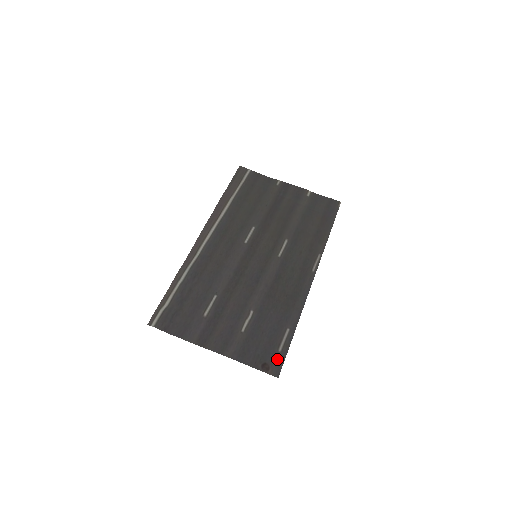
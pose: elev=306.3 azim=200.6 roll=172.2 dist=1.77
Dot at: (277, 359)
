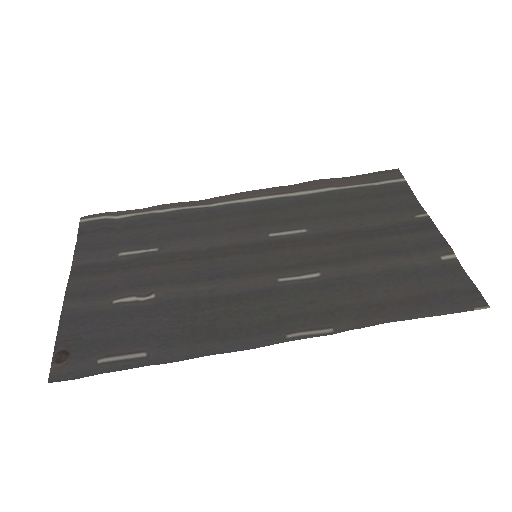
Dot at: (83, 366)
